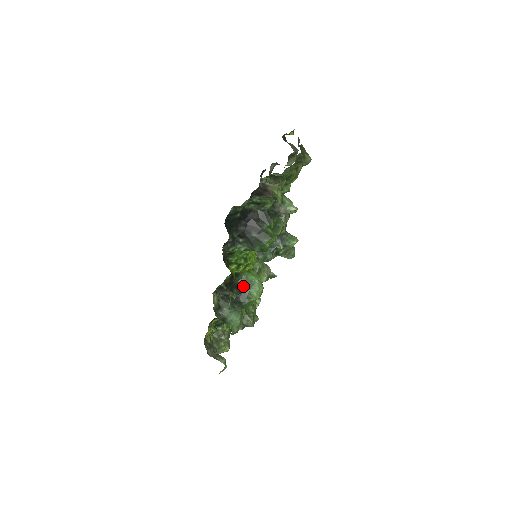
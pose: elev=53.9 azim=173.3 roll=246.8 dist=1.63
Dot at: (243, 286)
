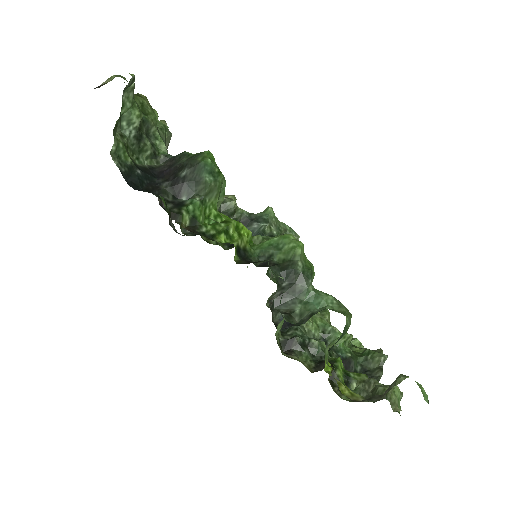
Dot at: (271, 258)
